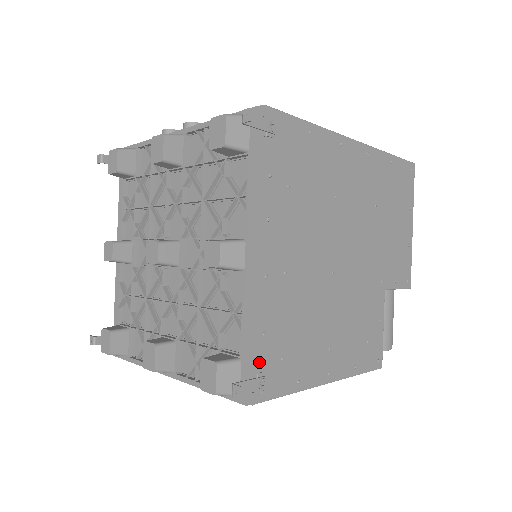
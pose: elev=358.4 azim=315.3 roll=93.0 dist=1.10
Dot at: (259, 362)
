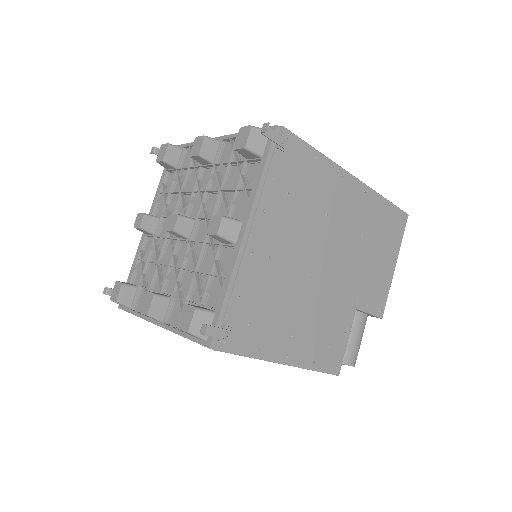
Dot at: (229, 318)
